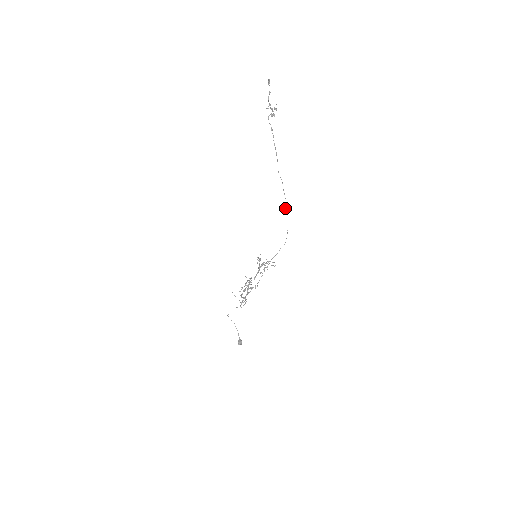
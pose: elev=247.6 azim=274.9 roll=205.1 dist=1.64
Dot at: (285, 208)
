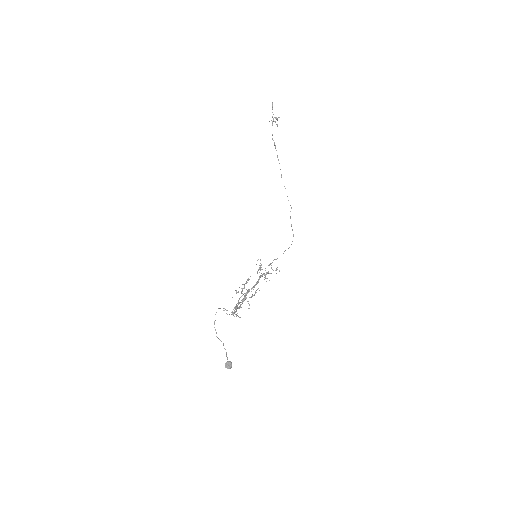
Dot at: (290, 211)
